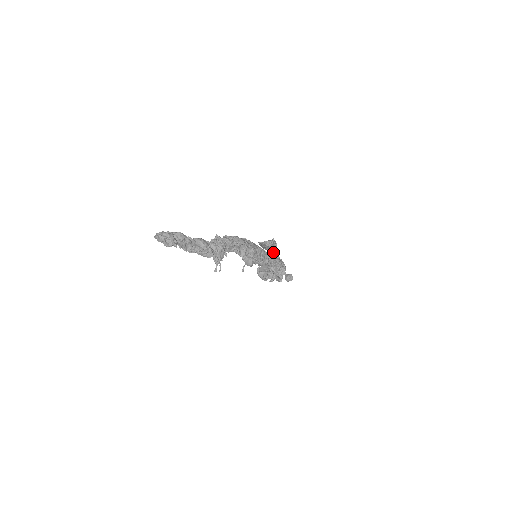
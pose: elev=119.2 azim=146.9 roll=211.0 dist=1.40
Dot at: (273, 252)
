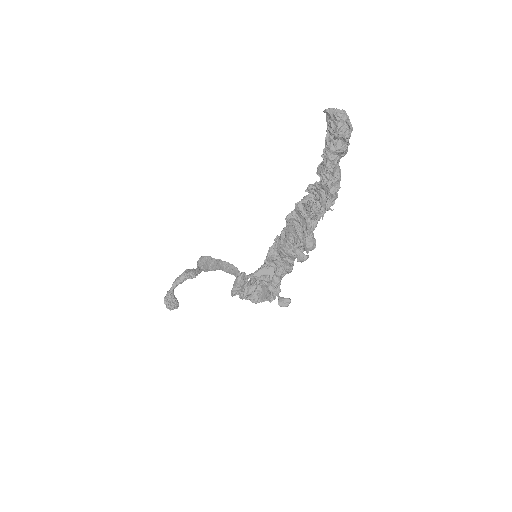
Dot at: (239, 271)
